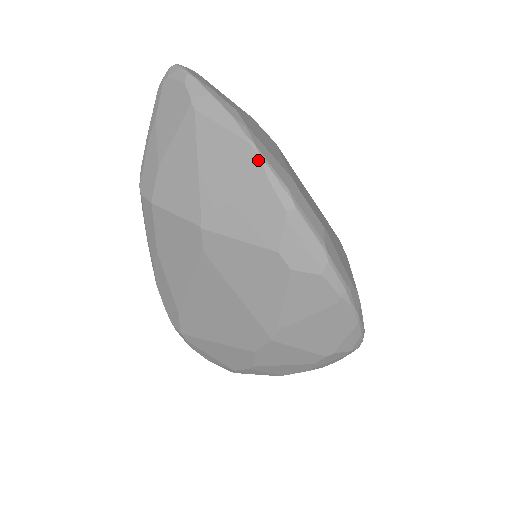
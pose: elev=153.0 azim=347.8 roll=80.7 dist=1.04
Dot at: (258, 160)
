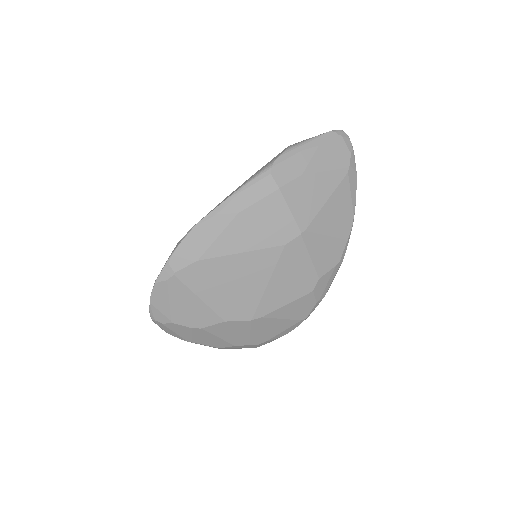
Dot at: (351, 227)
